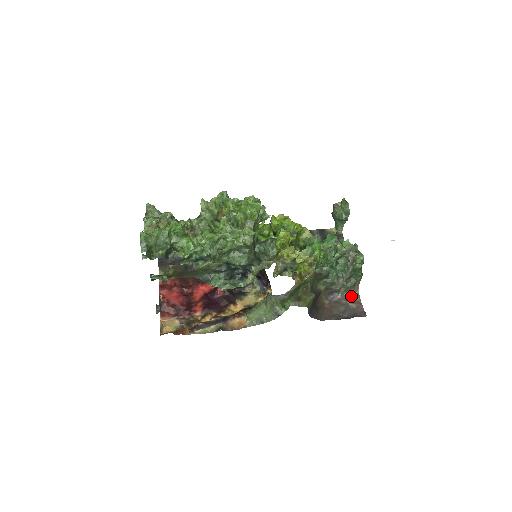
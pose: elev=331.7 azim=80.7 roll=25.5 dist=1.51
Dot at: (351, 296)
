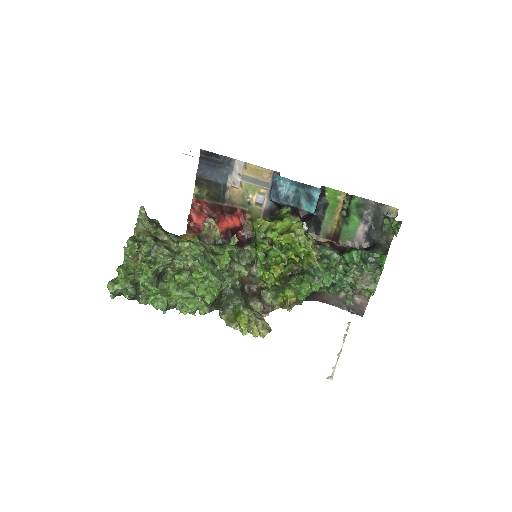
Dot at: occluded
